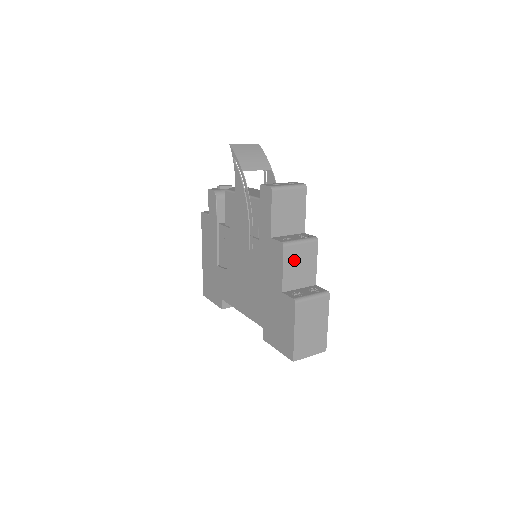
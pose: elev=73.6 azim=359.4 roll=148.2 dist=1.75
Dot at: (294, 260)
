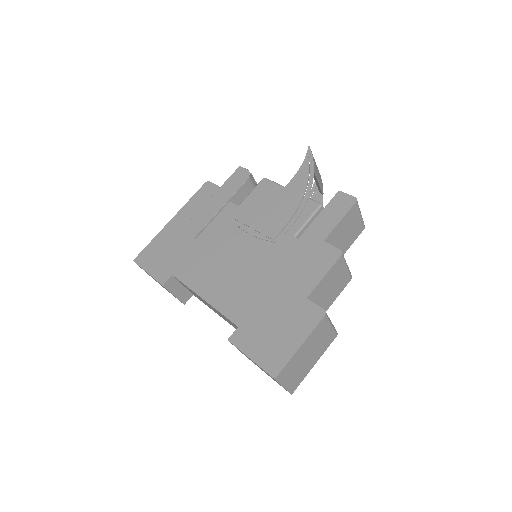
Dot at: (334, 277)
